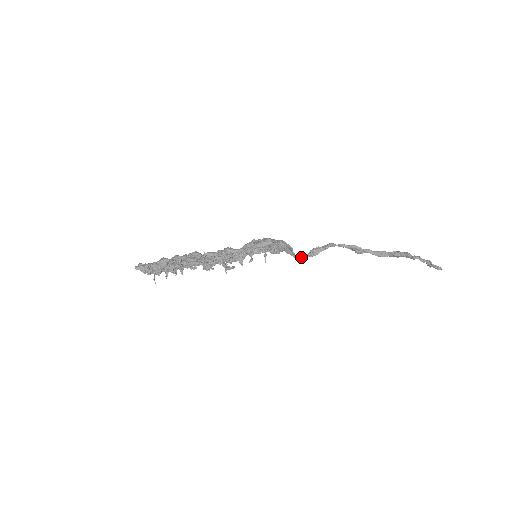
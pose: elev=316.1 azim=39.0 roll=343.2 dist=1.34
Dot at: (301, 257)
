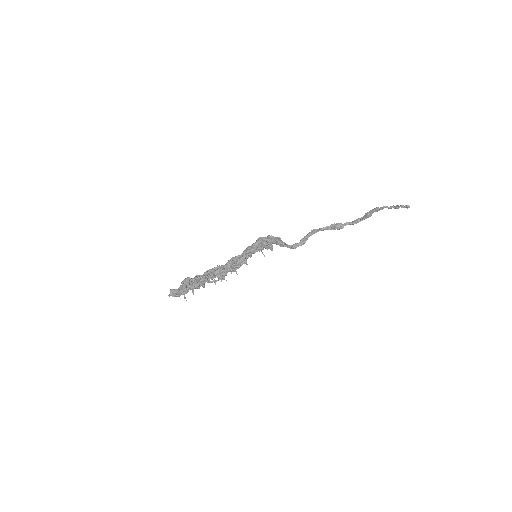
Dot at: (294, 247)
